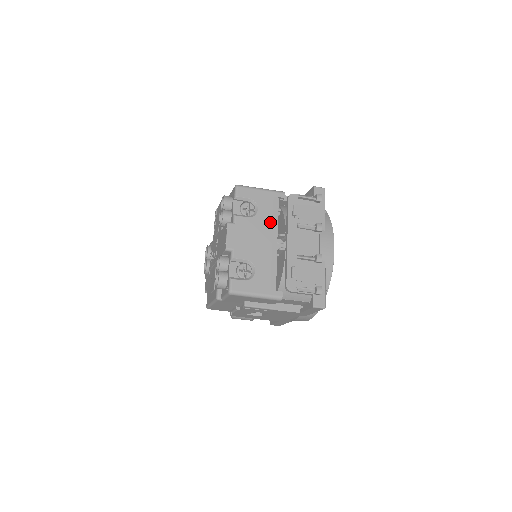
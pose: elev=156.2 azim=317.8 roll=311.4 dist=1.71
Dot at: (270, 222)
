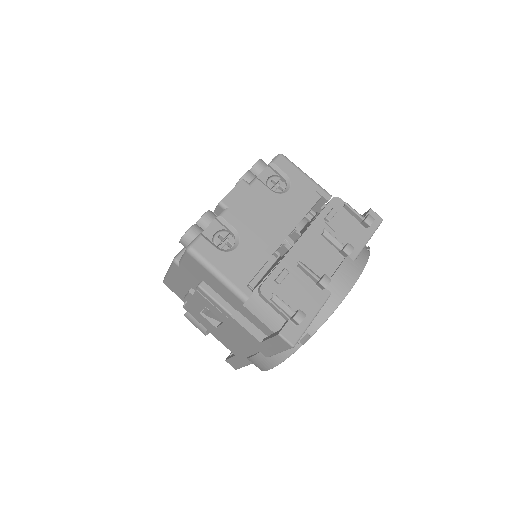
Dot at: (293, 212)
